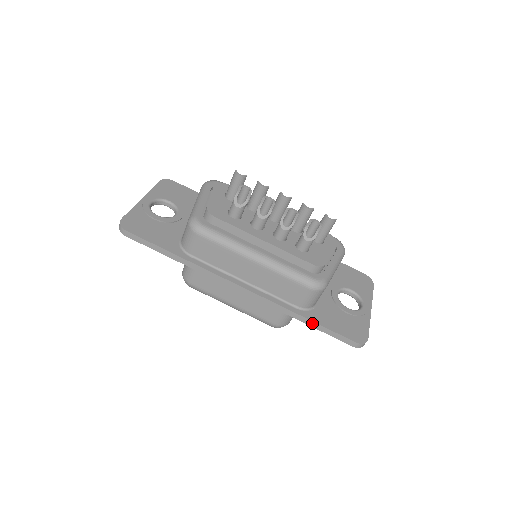
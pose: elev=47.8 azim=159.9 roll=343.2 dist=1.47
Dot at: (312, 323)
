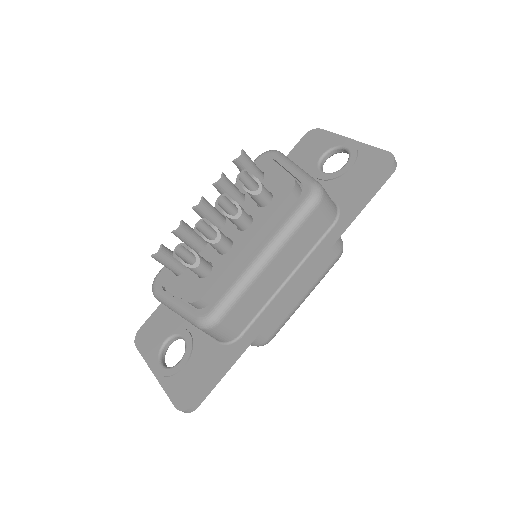
Dot at: (356, 212)
